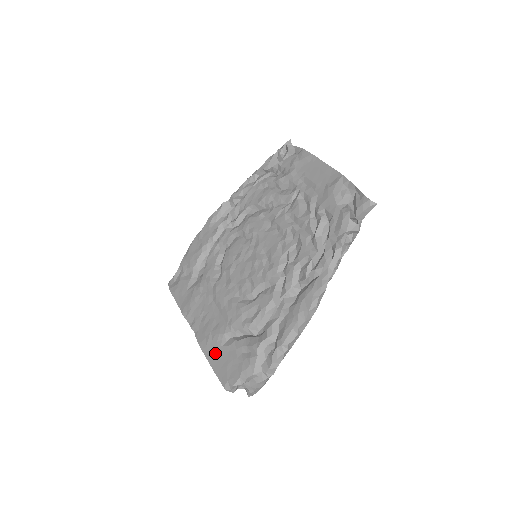
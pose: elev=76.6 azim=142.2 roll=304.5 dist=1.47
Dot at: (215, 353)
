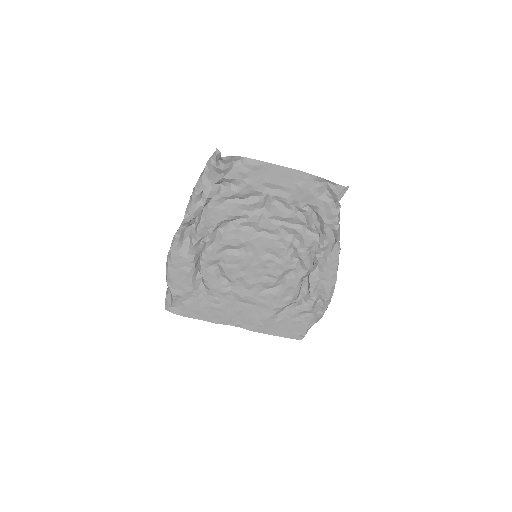
Dot at: (273, 328)
